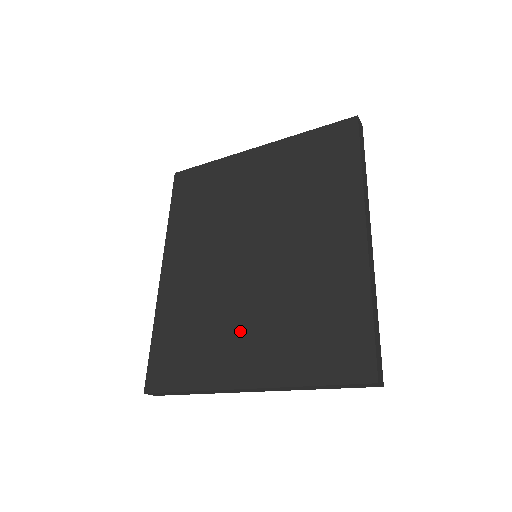
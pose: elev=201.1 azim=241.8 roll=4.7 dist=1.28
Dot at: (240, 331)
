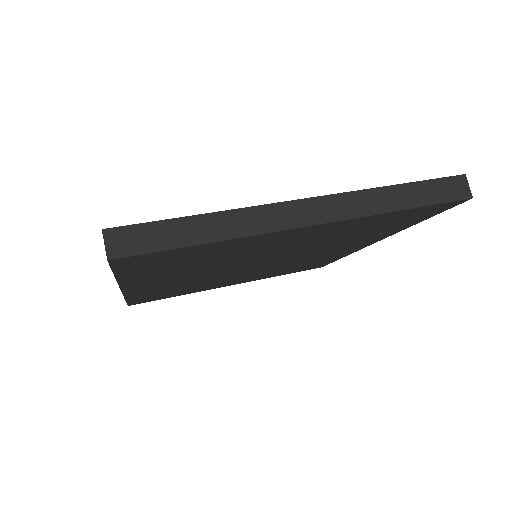
Dot at: occluded
